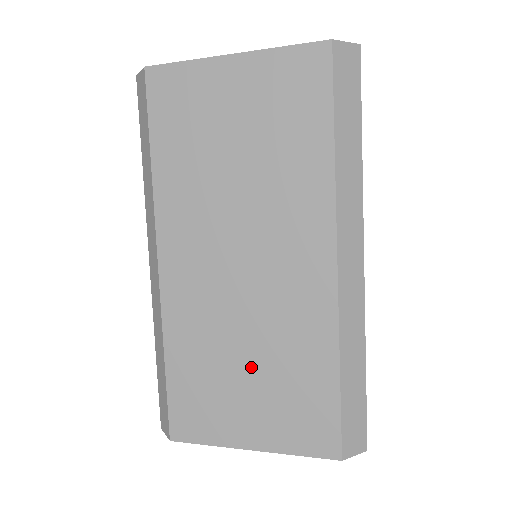
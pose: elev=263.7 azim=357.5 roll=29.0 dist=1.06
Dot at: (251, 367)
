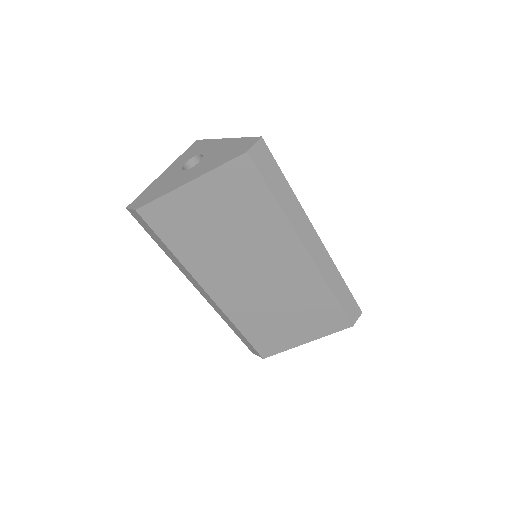
Dot at: (288, 314)
